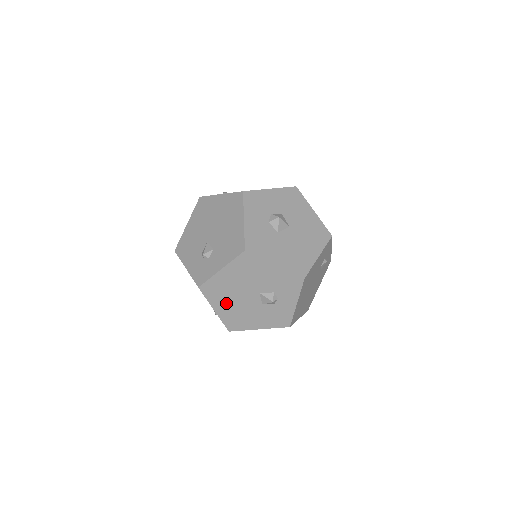
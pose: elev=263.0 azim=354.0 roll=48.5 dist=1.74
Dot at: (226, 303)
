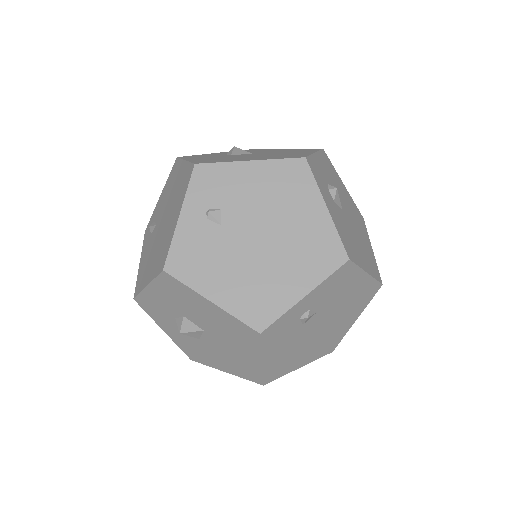
Dot at: occluded
